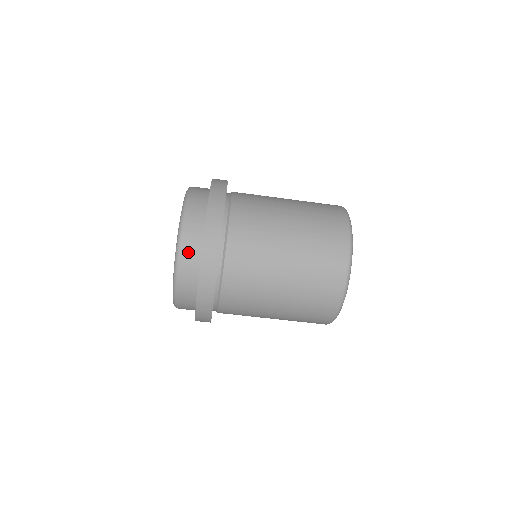
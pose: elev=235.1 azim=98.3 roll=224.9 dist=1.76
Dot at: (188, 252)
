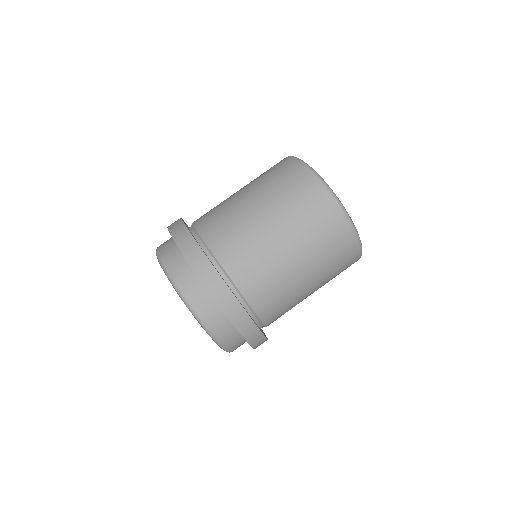
Dot at: (164, 247)
